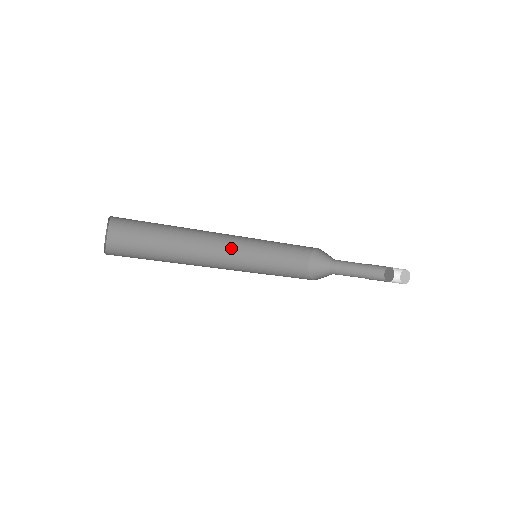
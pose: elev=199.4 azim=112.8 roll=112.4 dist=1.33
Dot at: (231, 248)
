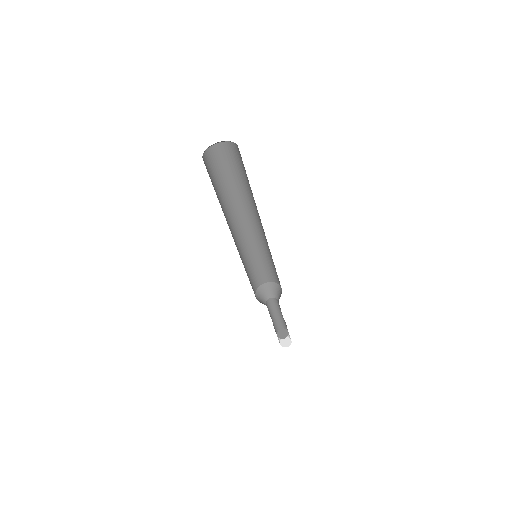
Dot at: (240, 238)
